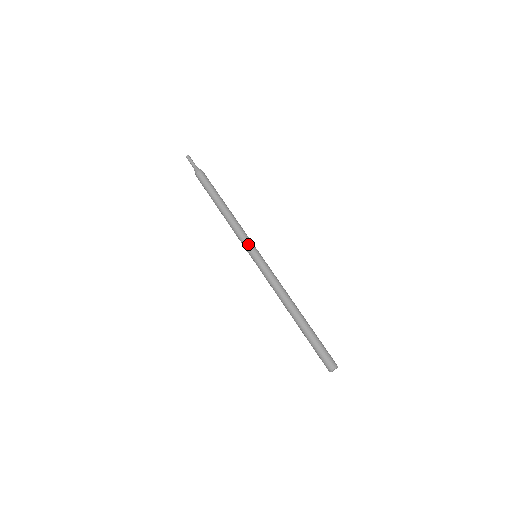
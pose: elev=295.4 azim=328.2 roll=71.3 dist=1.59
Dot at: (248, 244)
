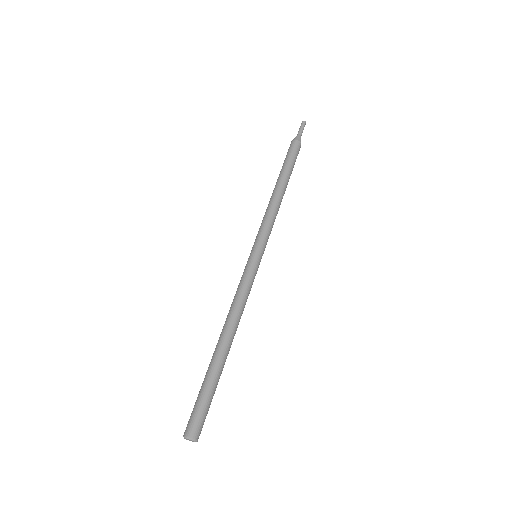
Dot at: (265, 239)
